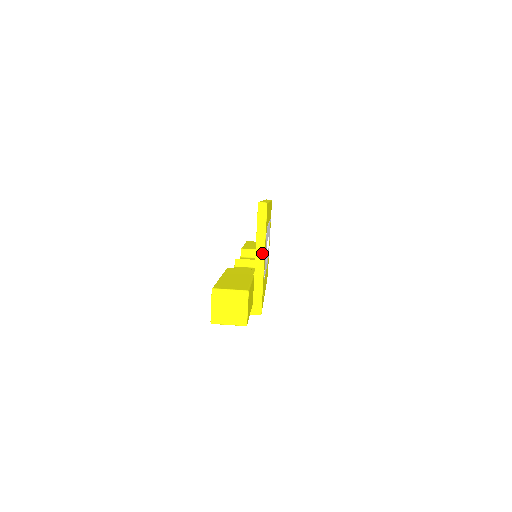
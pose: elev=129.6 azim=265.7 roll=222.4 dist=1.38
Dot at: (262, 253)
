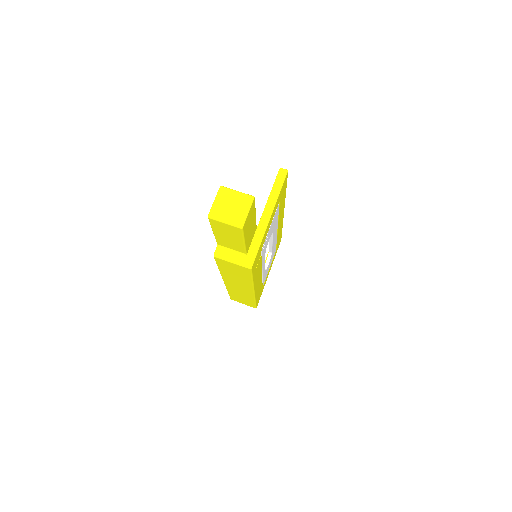
Dot at: (271, 210)
